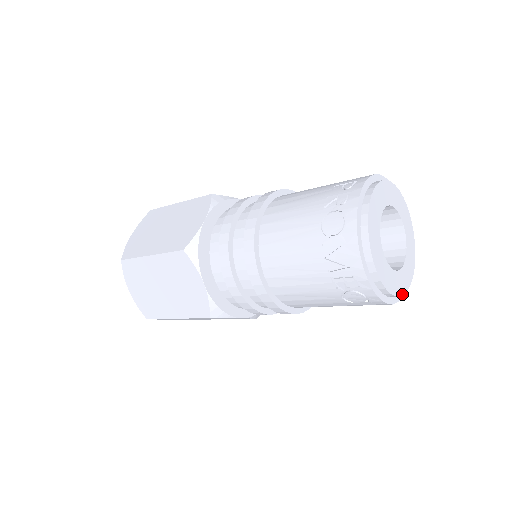
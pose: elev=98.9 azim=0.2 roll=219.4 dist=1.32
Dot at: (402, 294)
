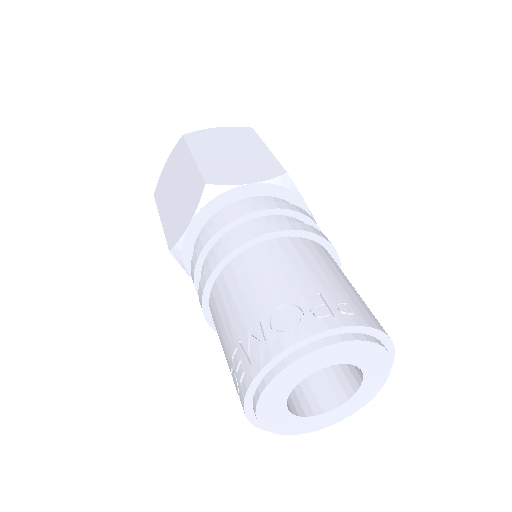
Dot at: (275, 432)
